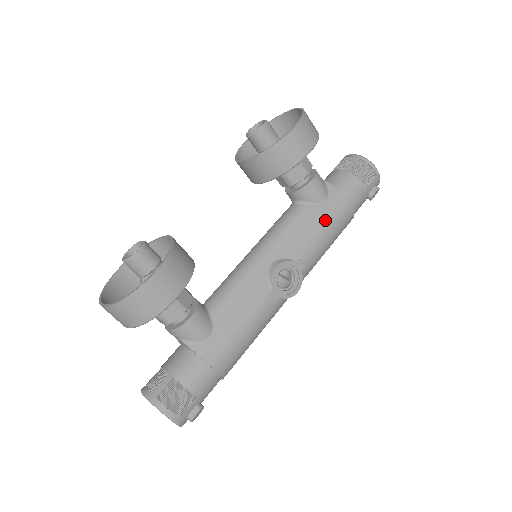
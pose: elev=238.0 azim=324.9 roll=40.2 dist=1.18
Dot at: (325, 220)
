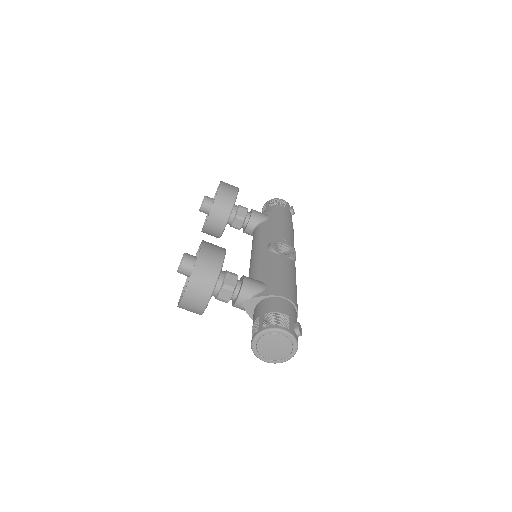
Dot at: (277, 222)
